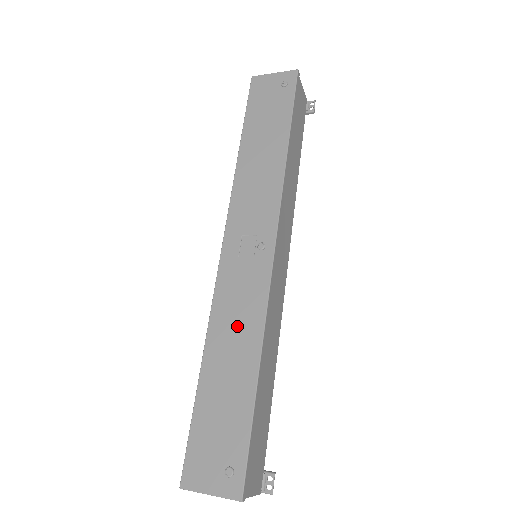
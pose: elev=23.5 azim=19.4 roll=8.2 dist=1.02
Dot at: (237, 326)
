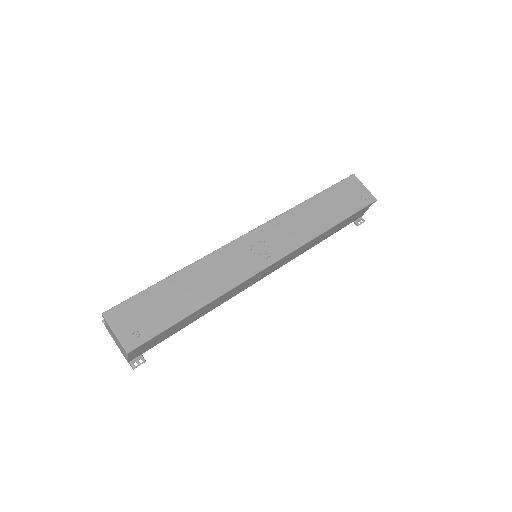
Dot at: (214, 276)
